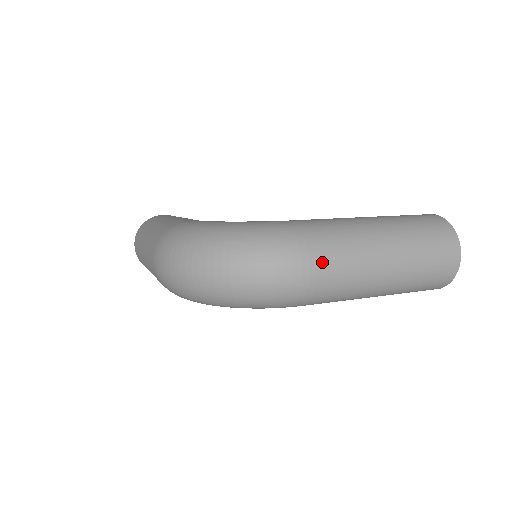
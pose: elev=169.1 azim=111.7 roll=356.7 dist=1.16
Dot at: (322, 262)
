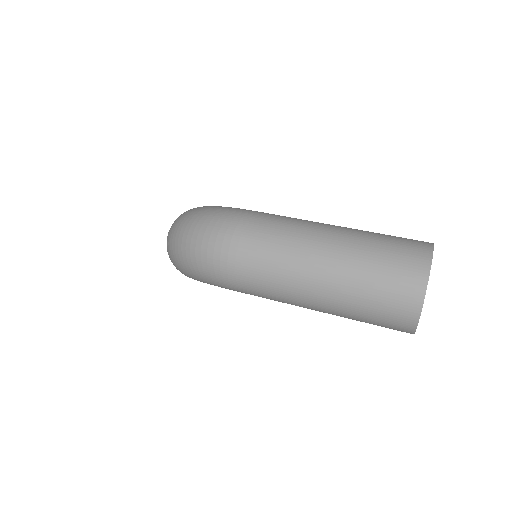
Dot at: (244, 242)
